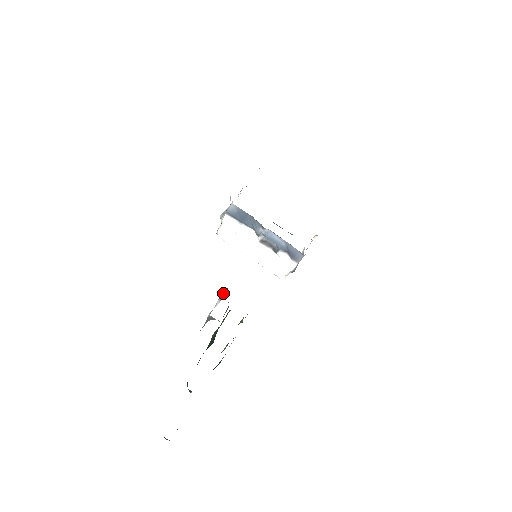
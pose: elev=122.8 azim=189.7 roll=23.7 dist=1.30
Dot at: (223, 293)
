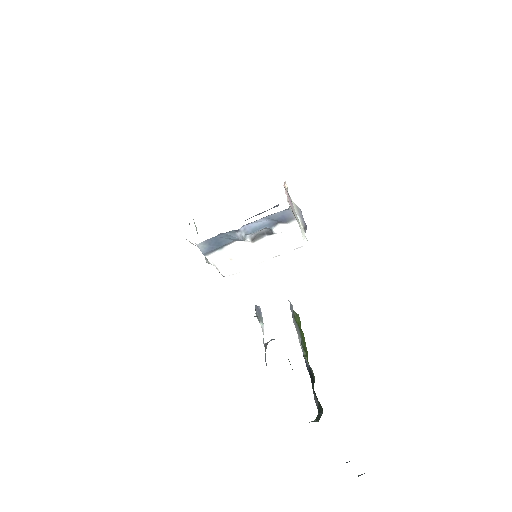
Dot at: occluded
